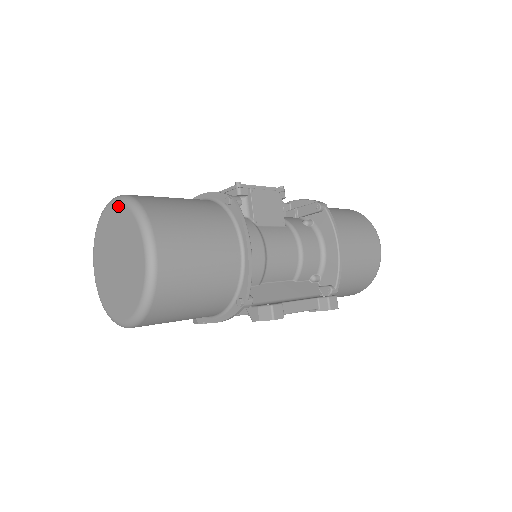
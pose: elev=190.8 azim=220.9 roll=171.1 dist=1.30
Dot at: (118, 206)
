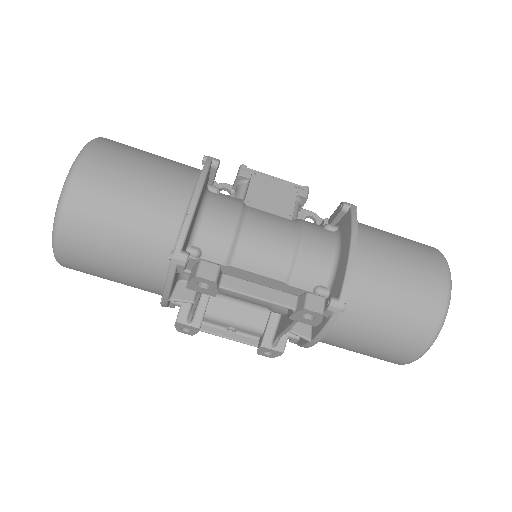
Dot at: occluded
